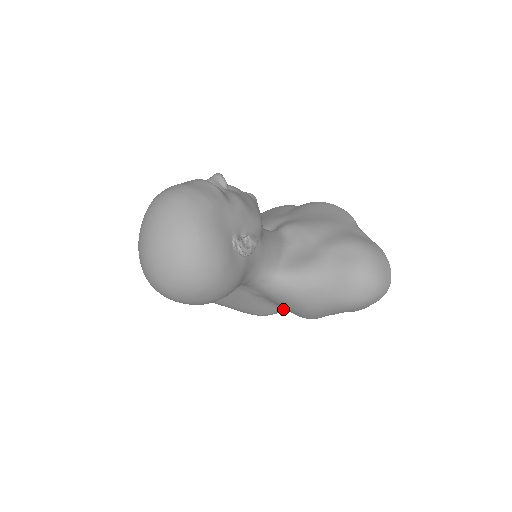
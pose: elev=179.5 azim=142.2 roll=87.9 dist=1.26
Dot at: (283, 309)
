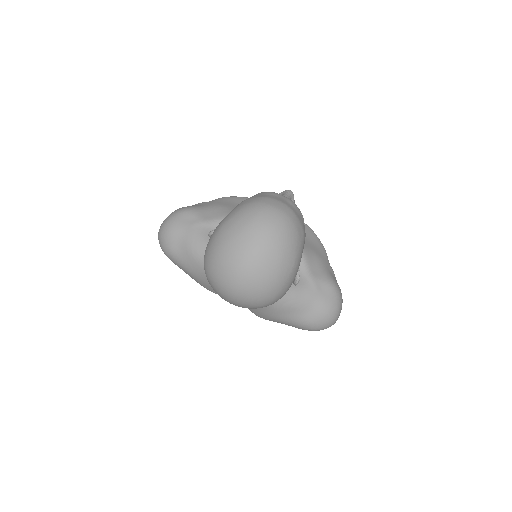
Dot at: occluded
